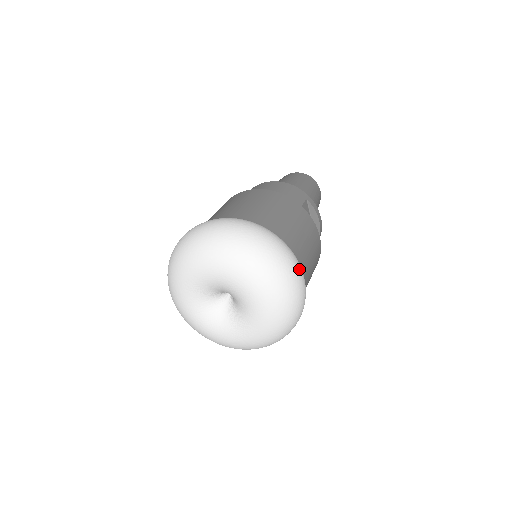
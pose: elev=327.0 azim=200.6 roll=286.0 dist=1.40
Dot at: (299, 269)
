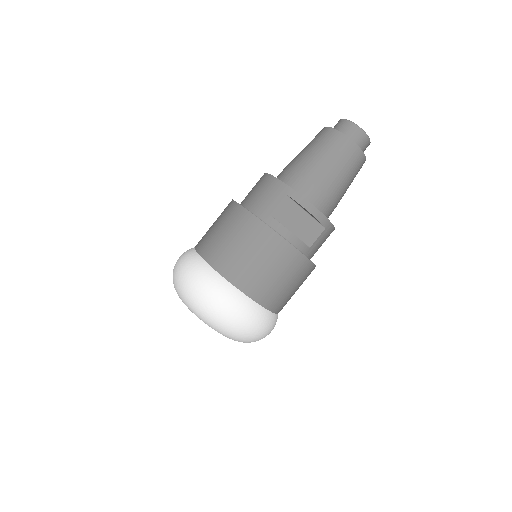
Dot at: (228, 301)
